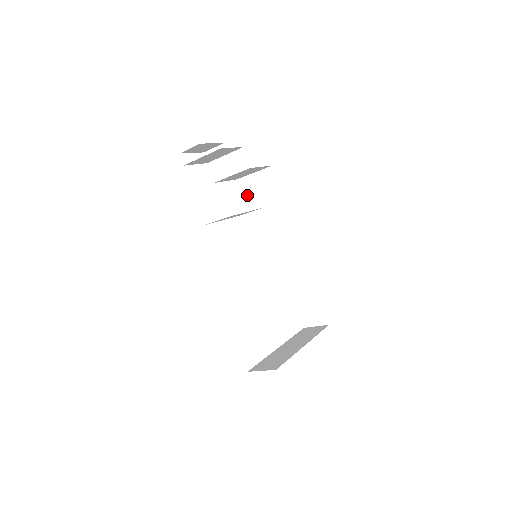
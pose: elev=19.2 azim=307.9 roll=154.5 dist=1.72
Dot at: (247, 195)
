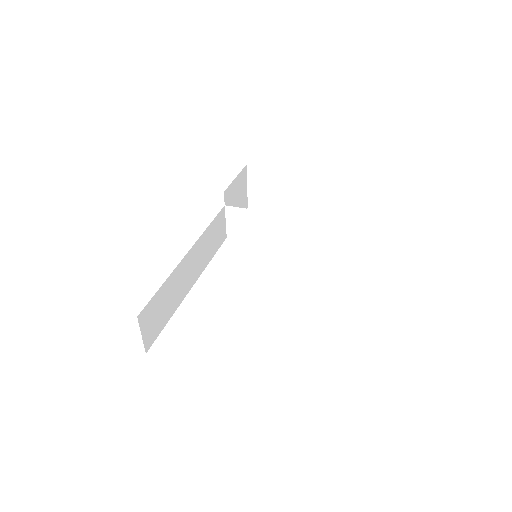
Dot at: occluded
